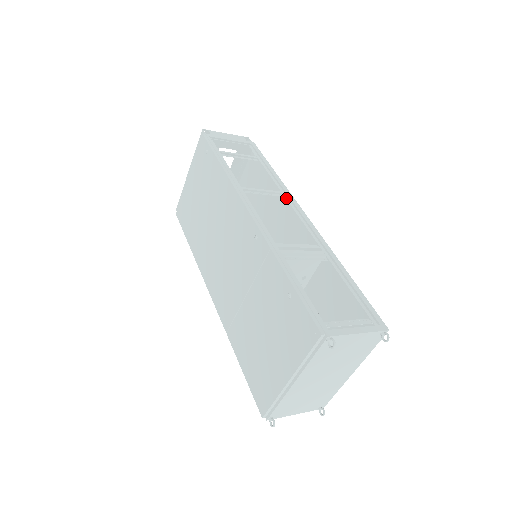
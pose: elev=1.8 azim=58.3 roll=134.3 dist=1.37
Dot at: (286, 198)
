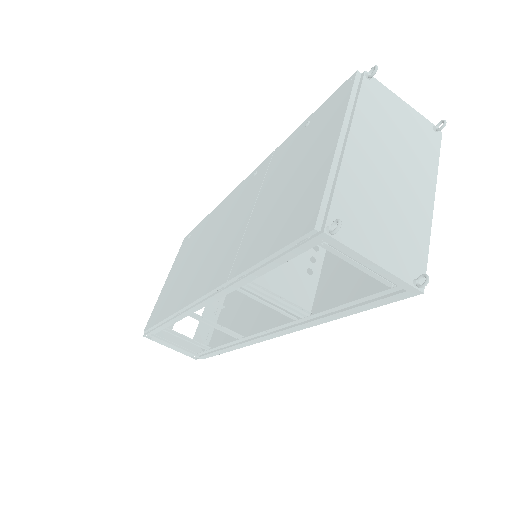
Dot at: occluded
